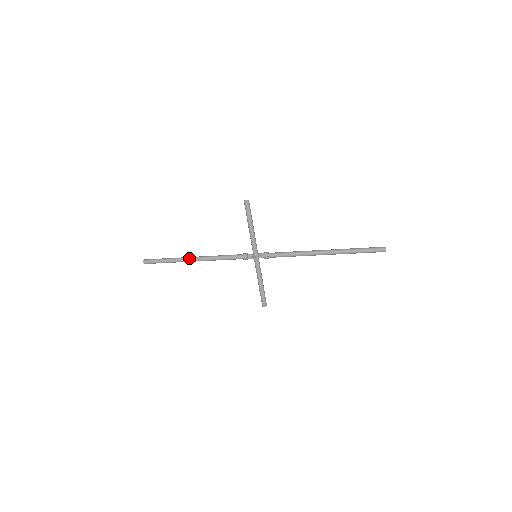
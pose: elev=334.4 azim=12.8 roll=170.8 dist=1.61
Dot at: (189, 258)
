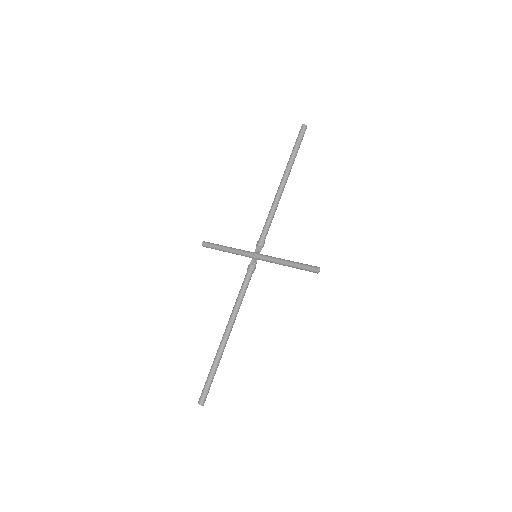
Dot at: (222, 337)
